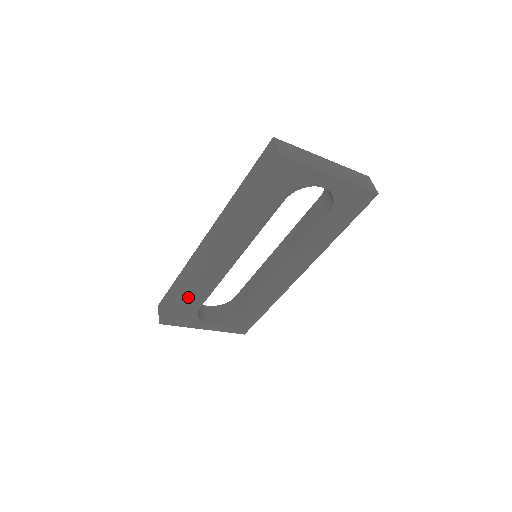
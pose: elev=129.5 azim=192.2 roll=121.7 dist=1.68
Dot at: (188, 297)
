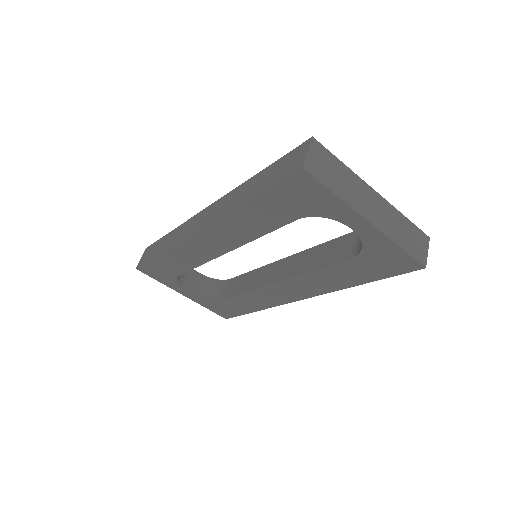
Dot at: (168, 260)
